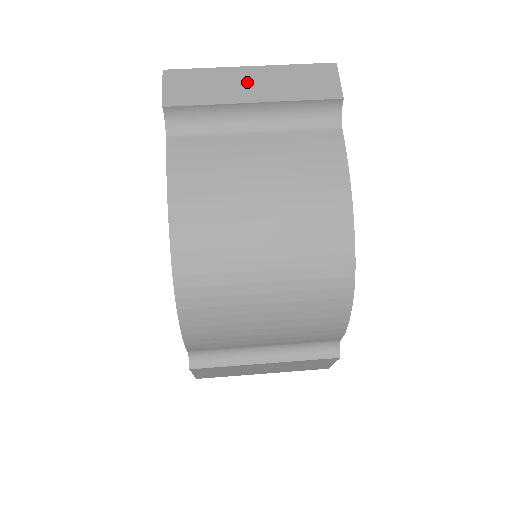
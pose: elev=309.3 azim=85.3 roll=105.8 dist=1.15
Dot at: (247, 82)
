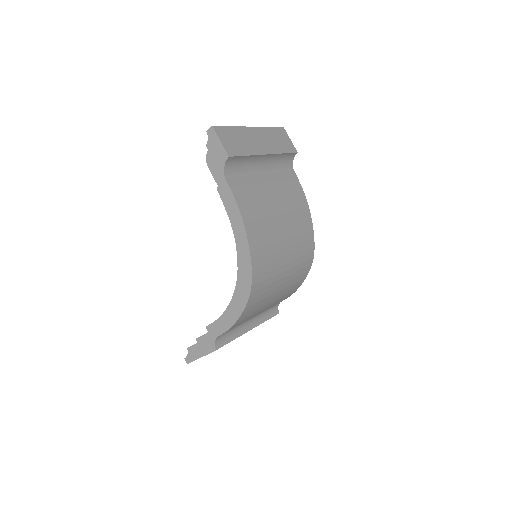
Dot at: (257, 139)
